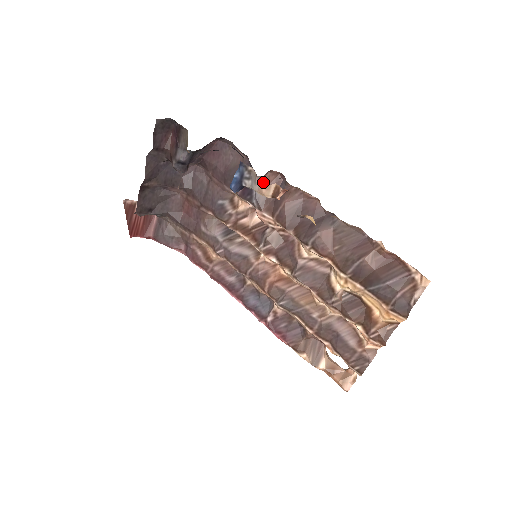
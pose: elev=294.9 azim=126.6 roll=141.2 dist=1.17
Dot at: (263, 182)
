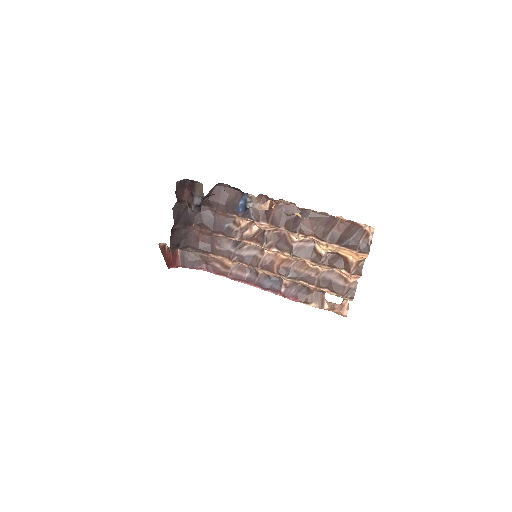
Dot at: occluded
